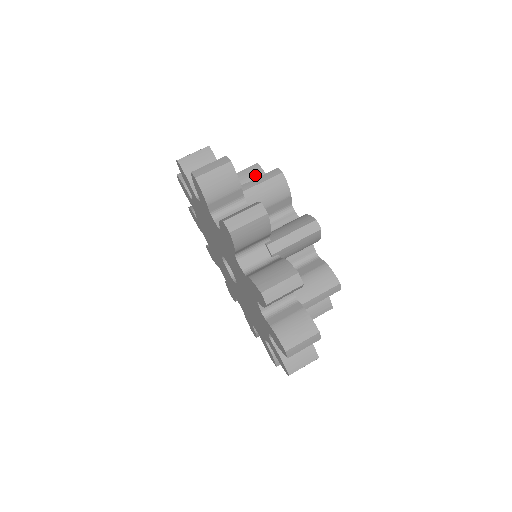
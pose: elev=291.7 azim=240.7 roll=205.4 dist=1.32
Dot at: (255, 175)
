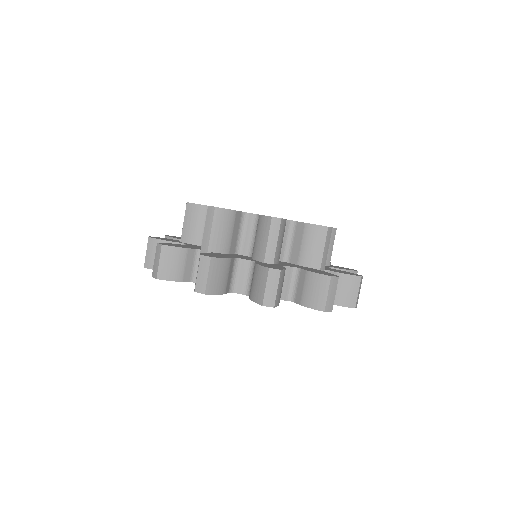
Dot at: (226, 220)
